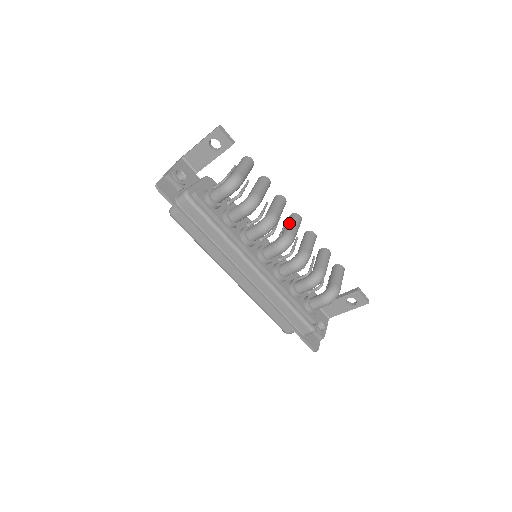
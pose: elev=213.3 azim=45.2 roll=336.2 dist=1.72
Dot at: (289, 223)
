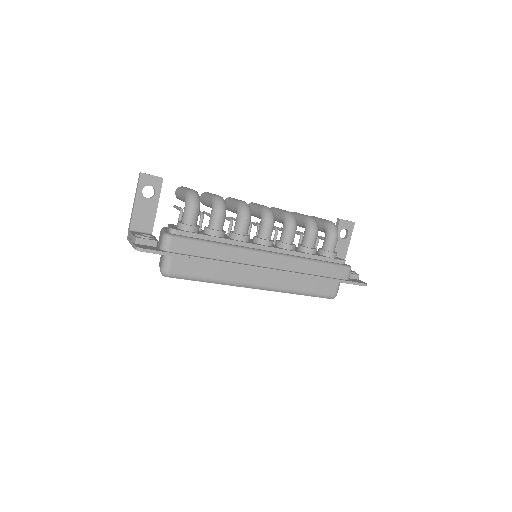
Dot at: (254, 207)
